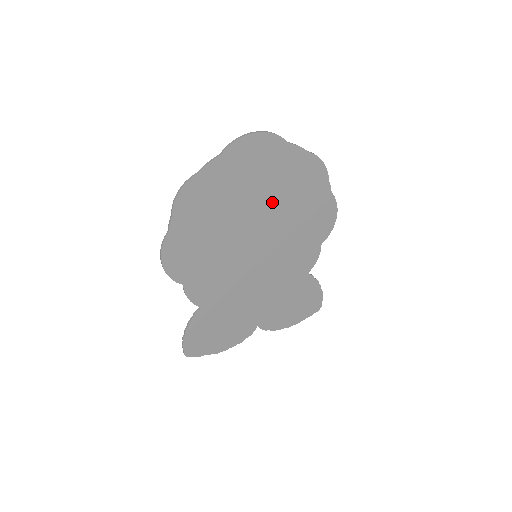
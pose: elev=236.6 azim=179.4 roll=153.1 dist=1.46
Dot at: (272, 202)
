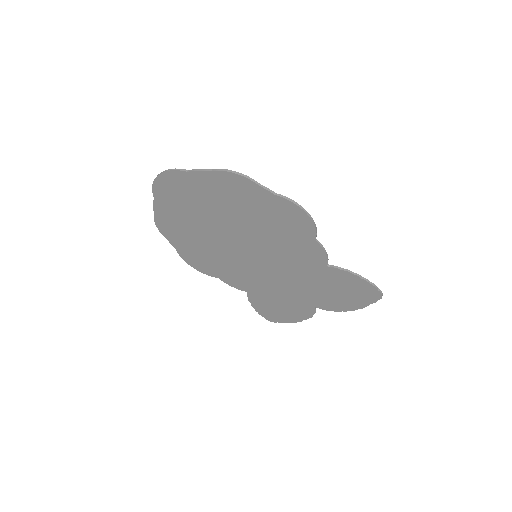
Dot at: (224, 217)
